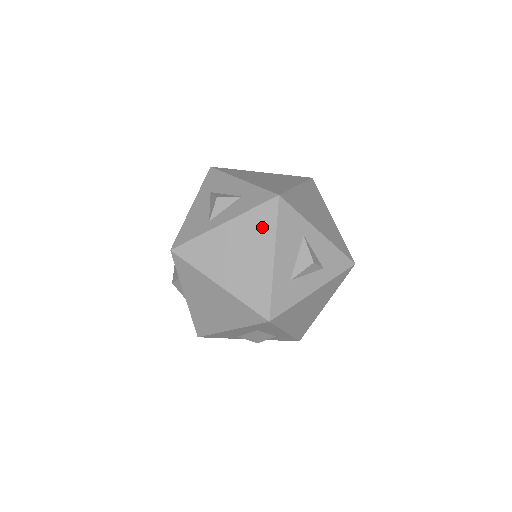
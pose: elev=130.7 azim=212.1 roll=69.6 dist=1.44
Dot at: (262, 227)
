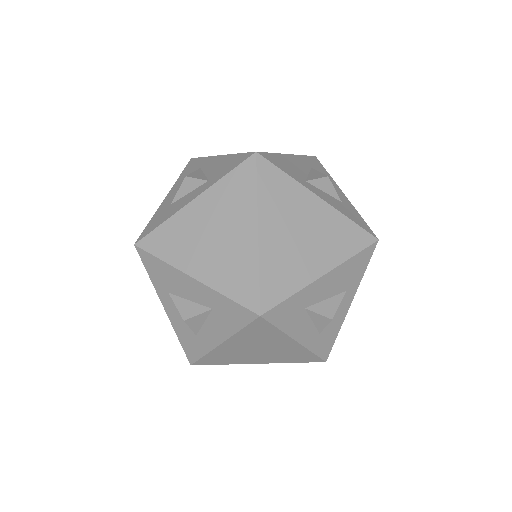
Dot at: (343, 242)
